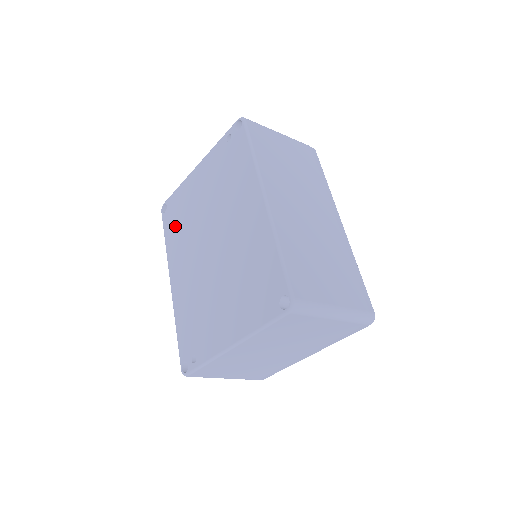
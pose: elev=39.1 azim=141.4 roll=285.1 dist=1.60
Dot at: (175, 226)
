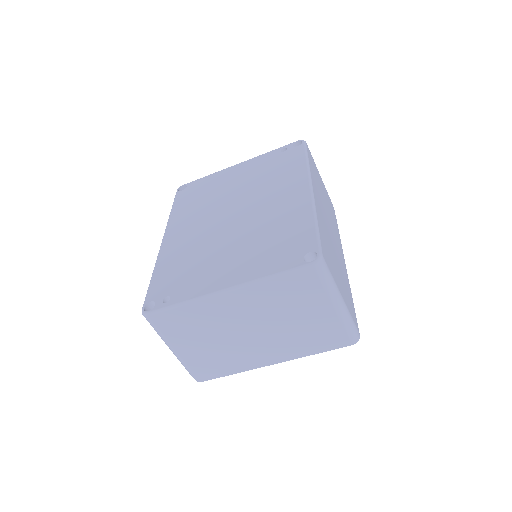
Dot at: (191, 200)
